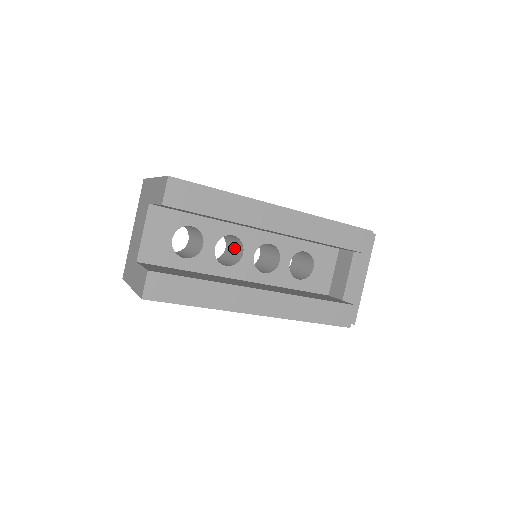
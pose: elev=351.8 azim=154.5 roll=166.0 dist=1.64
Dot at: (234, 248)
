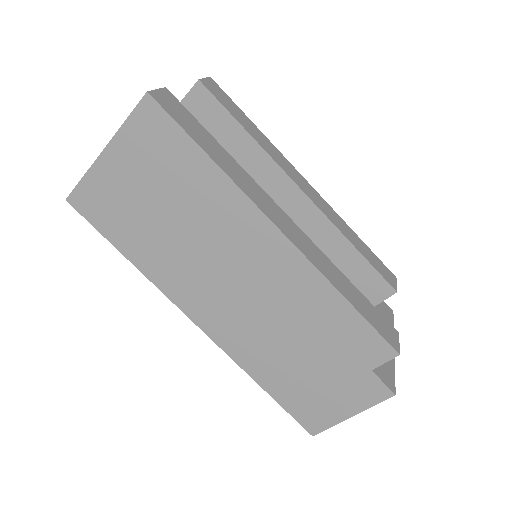
Dot at: occluded
